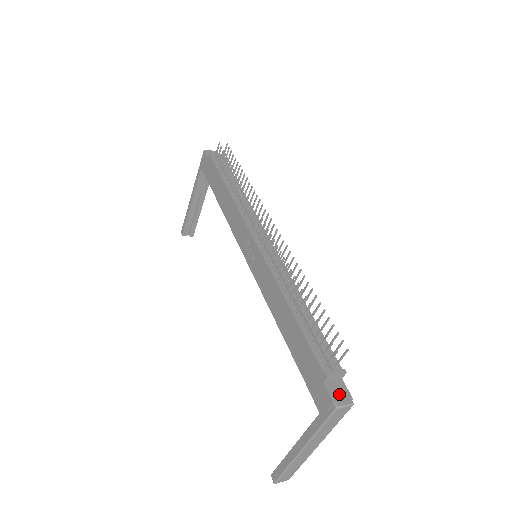
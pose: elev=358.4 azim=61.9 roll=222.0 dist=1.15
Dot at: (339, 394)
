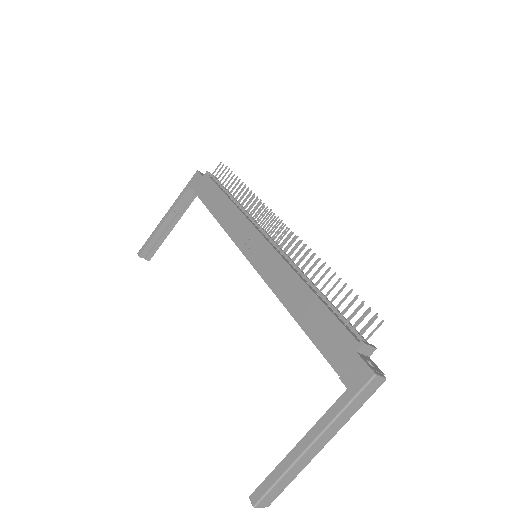
Dot at: occluded
